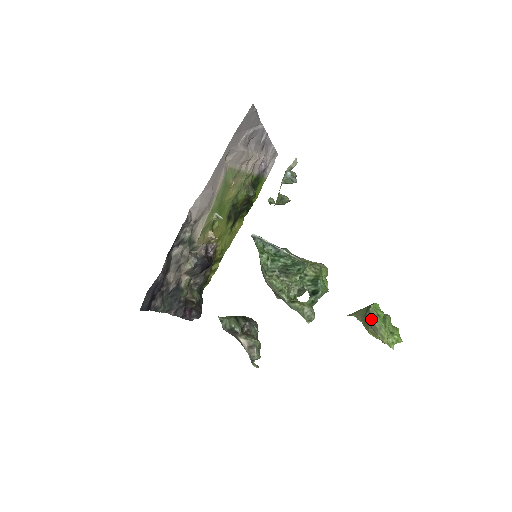
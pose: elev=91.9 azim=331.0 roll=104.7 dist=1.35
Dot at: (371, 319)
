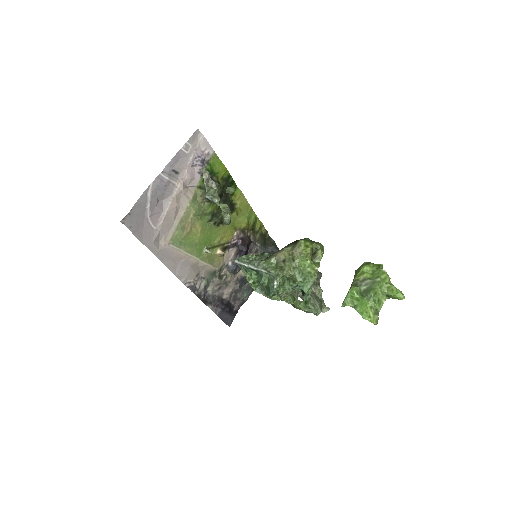
Dot at: occluded
